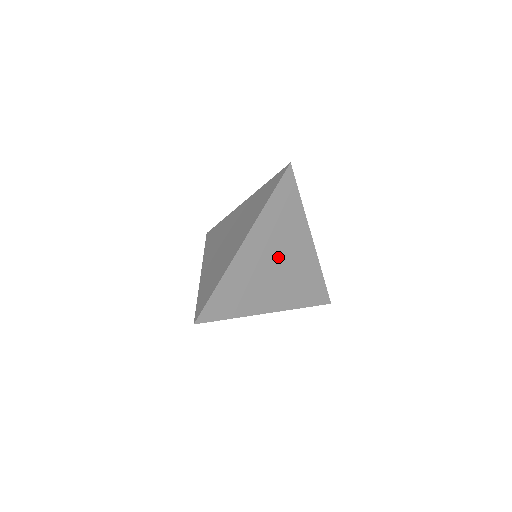
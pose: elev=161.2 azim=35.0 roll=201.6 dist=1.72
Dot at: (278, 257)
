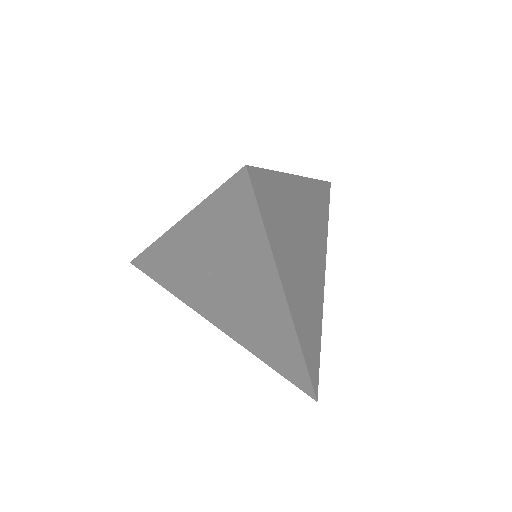
Dot at: (308, 247)
